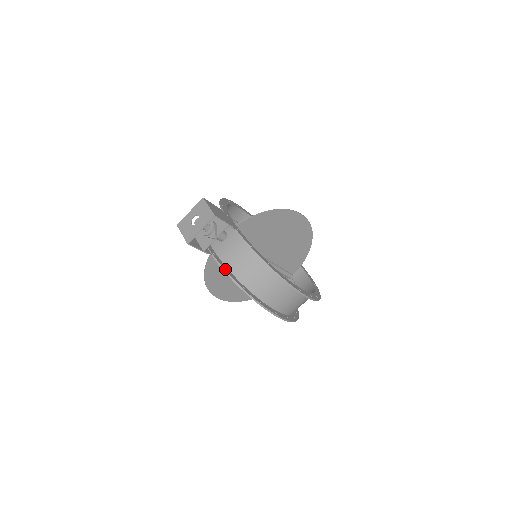
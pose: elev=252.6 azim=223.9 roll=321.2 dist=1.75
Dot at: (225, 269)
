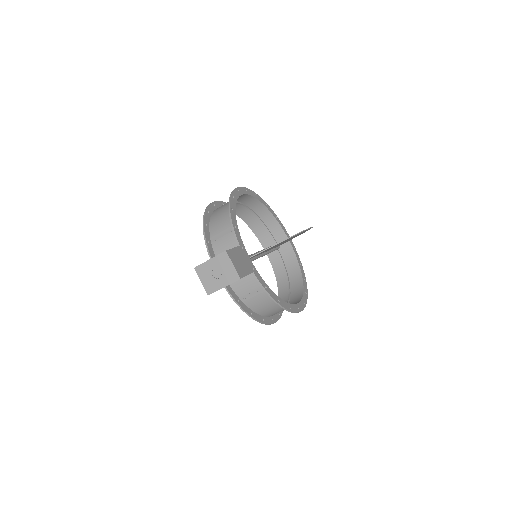
Dot at: (237, 301)
